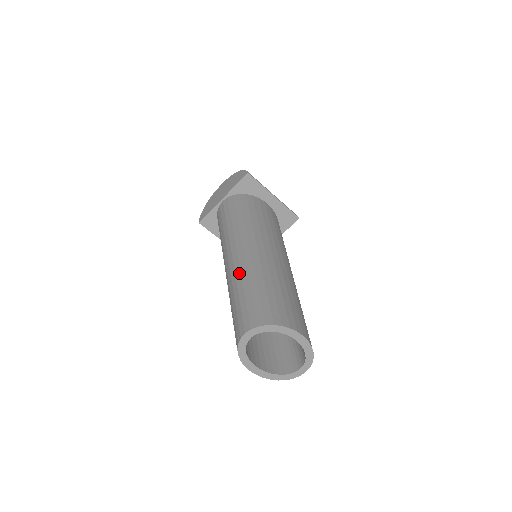
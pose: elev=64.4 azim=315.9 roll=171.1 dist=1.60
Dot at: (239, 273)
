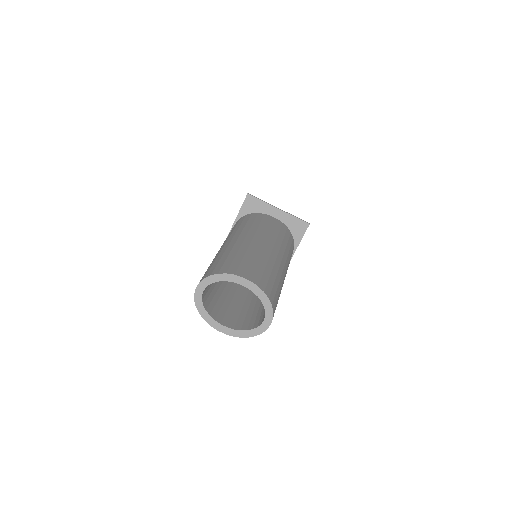
Dot at: (215, 256)
